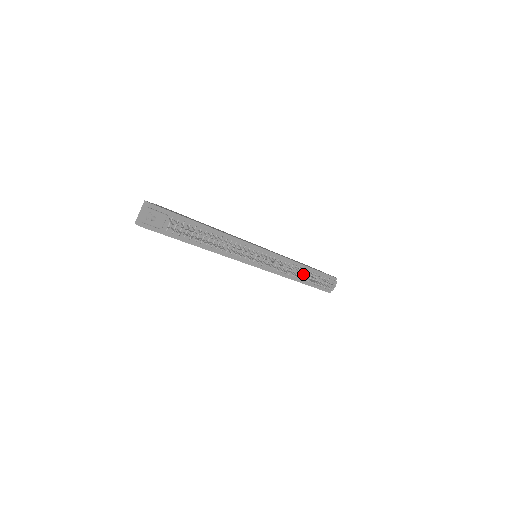
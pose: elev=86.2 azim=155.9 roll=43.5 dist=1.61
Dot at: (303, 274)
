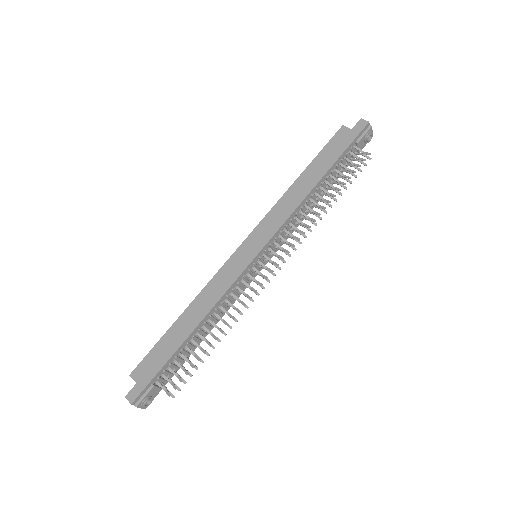
Dot at: (321, 188)
